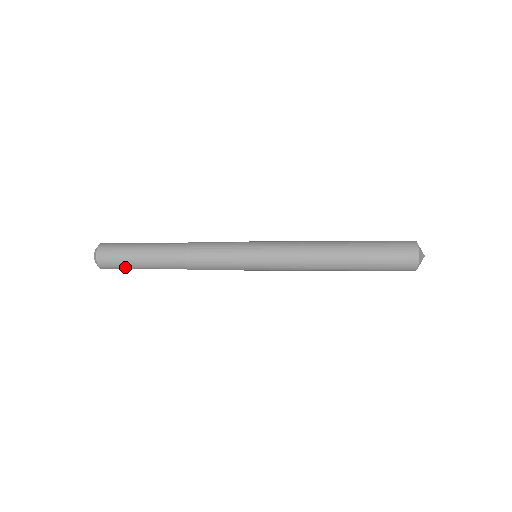
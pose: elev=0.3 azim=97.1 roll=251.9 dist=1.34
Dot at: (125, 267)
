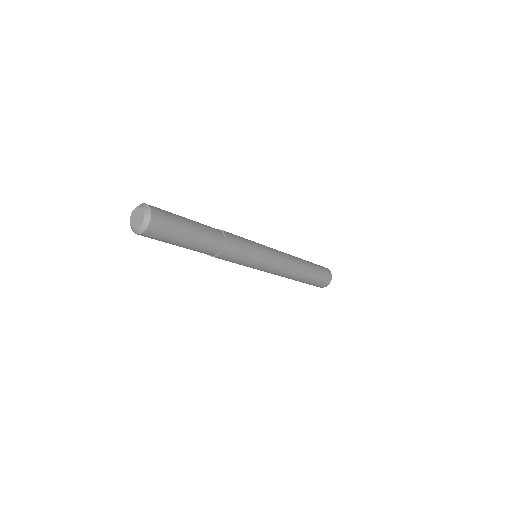
Dot at: occluded
